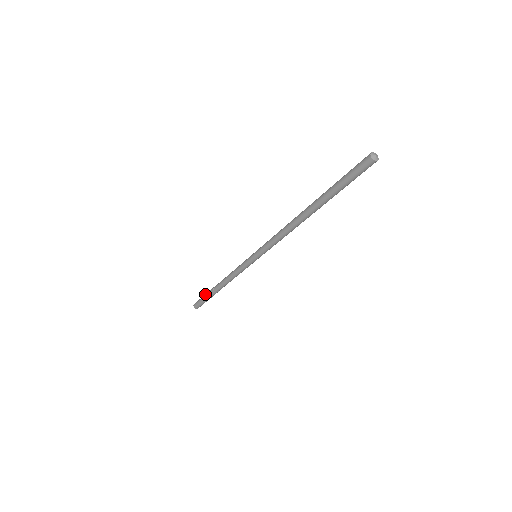
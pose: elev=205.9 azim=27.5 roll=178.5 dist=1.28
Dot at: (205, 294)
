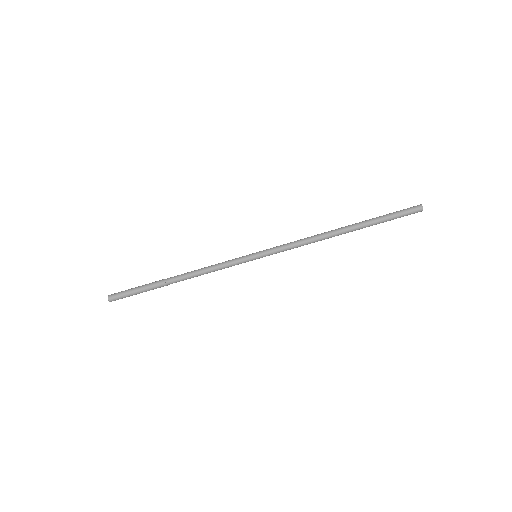
Dot at: occluded
